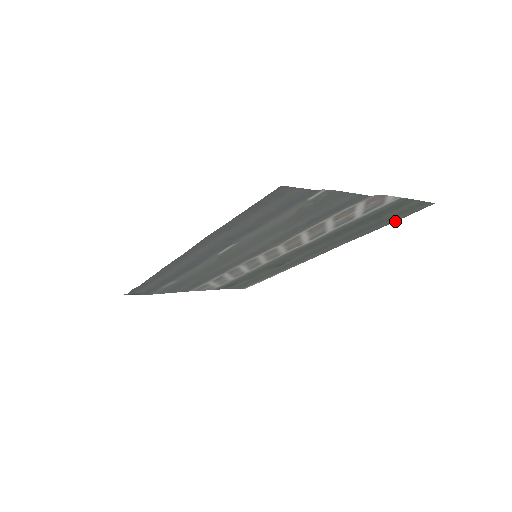
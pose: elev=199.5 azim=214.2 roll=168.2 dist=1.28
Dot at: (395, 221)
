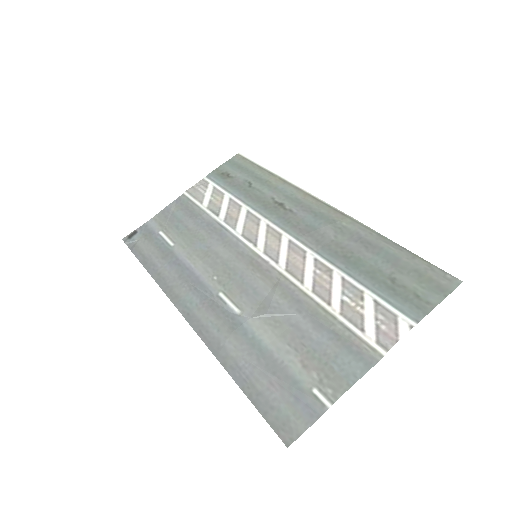
Dot at: (414, 254)
